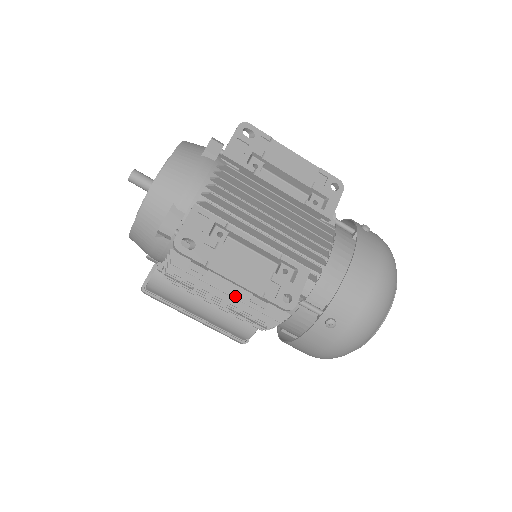
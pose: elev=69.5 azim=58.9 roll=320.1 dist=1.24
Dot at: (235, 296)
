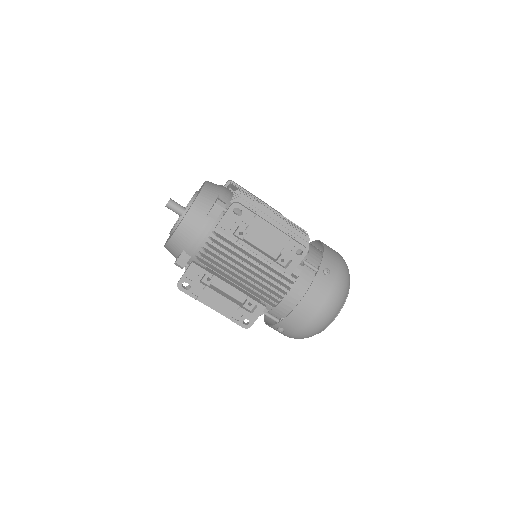
Dot at: occluded
